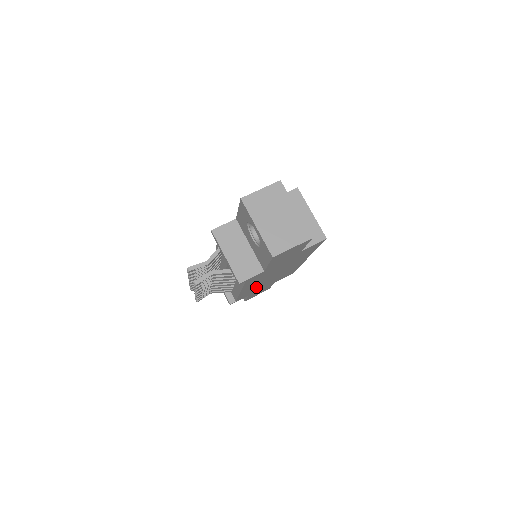
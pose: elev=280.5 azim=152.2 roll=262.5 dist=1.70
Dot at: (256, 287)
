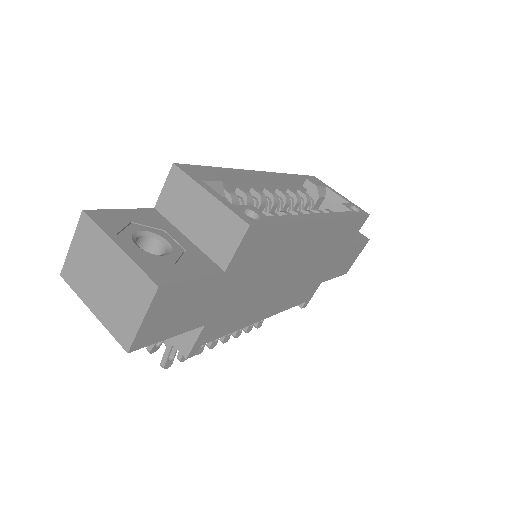
Dot at: (298, 286)
